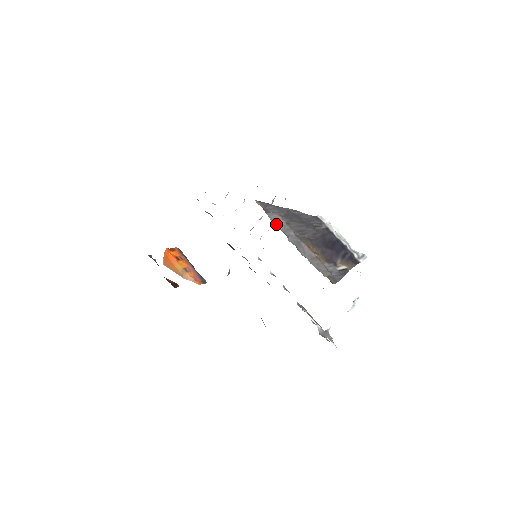
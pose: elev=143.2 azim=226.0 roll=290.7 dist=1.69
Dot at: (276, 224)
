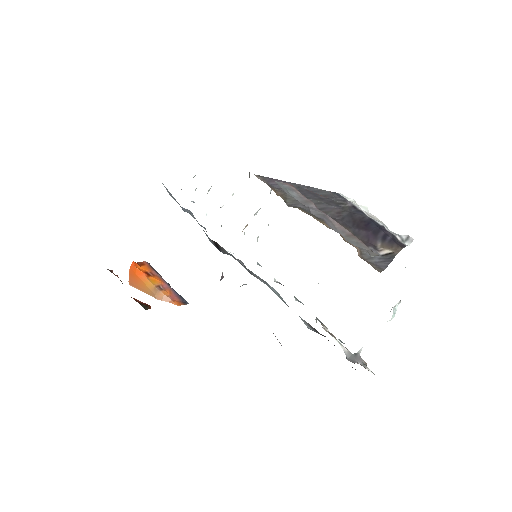
Dot at: (290, 194)
